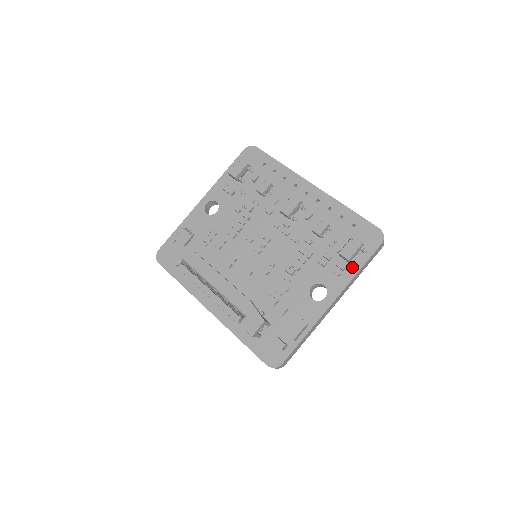
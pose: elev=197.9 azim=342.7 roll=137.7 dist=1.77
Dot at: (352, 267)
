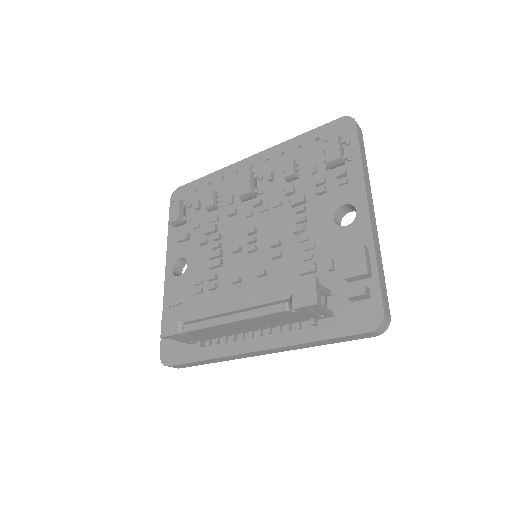
Dot at: (351, 164)
